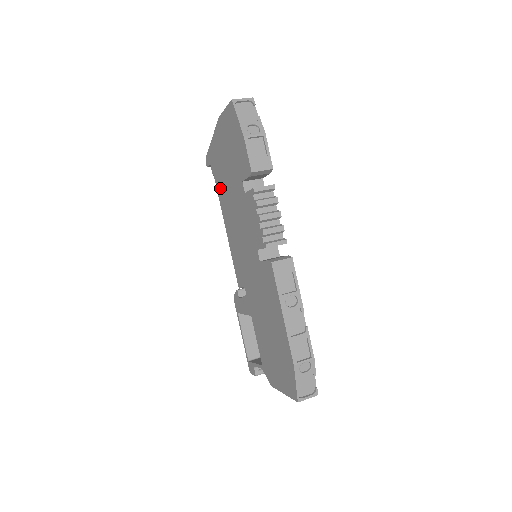
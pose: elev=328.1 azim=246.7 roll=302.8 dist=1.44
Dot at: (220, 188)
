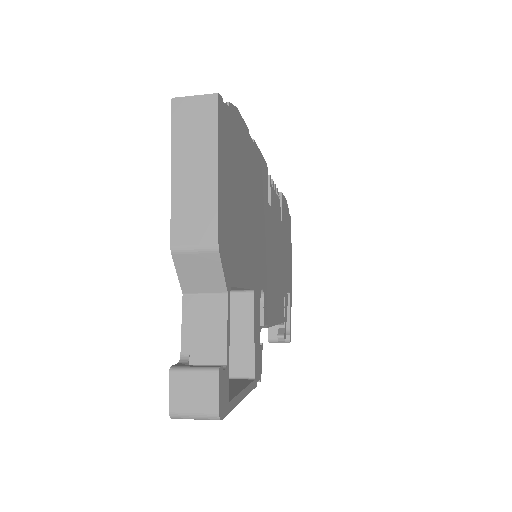
Dot at: occluded
